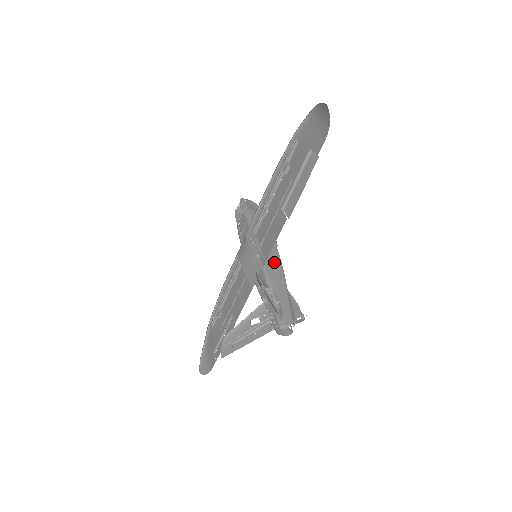
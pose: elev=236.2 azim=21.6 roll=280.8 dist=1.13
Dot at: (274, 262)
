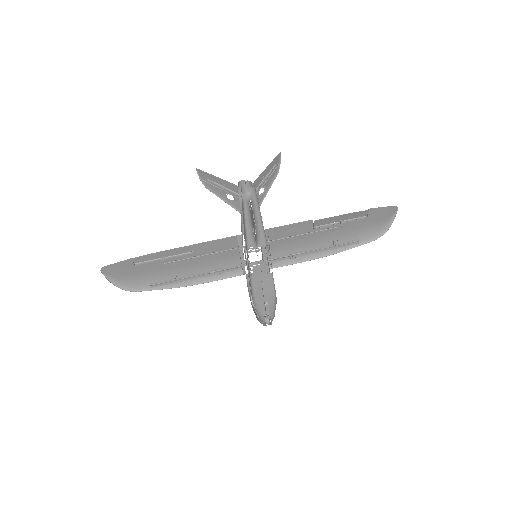
Dot at: occluded
